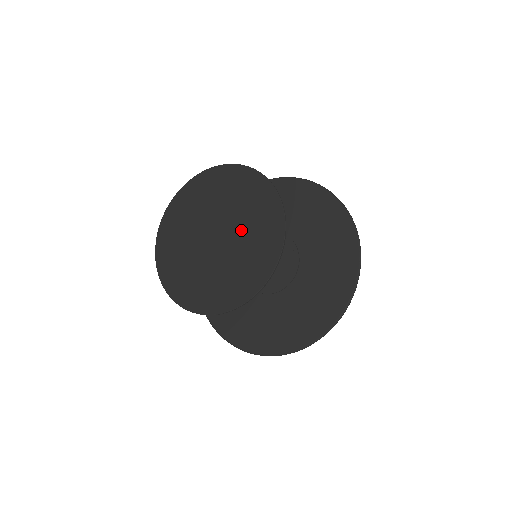
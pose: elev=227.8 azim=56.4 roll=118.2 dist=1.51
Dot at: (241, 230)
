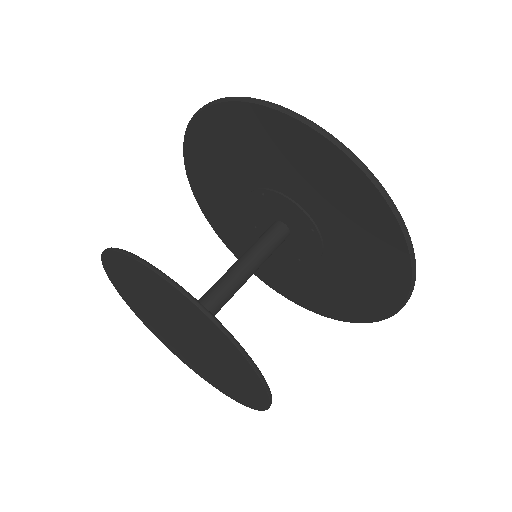
Dot at: (210, 352)
